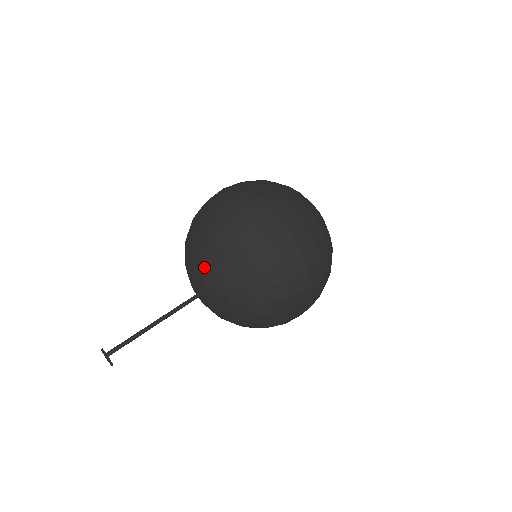
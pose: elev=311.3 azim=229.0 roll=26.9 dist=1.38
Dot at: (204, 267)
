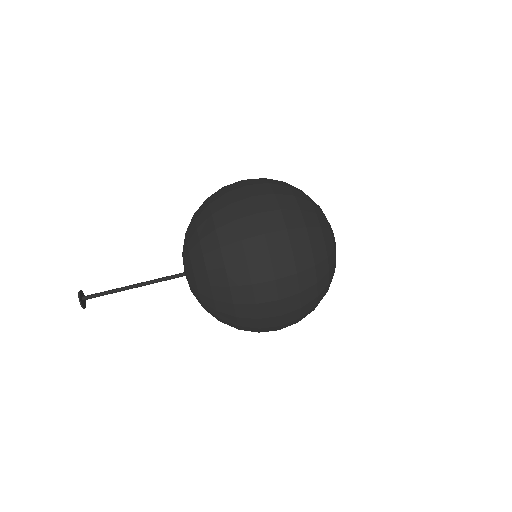
Dot at: (192, 275)
